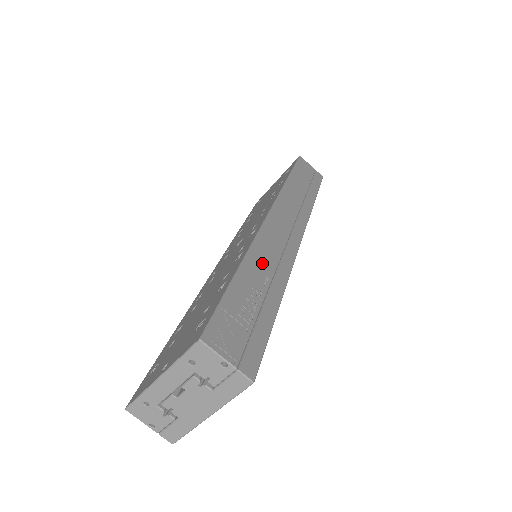
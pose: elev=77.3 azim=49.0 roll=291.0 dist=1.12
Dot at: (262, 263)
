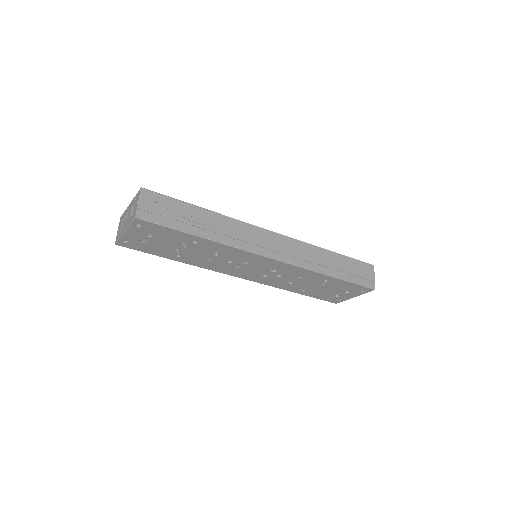
Dot at: (222, 224)
